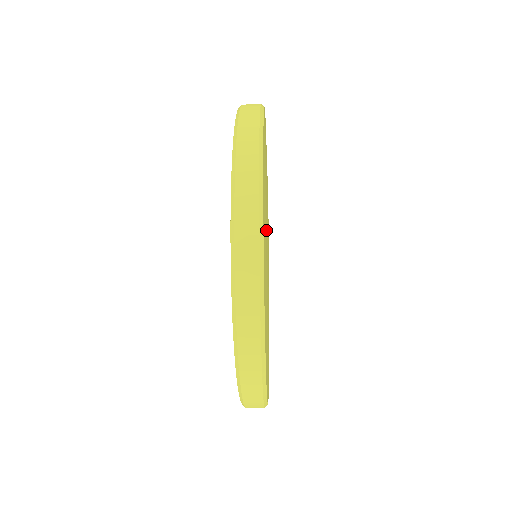
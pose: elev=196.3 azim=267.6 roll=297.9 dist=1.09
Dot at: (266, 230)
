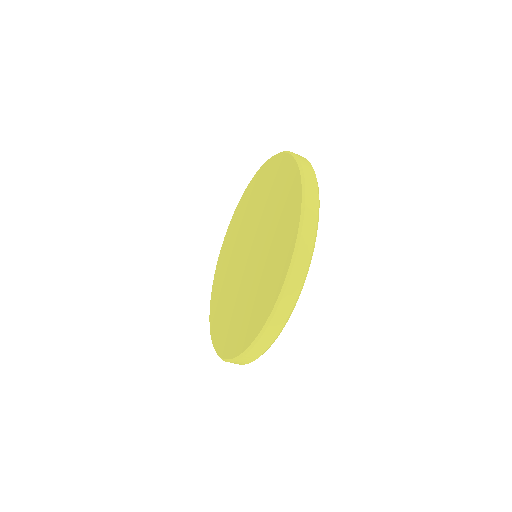
Dot at: occluded
